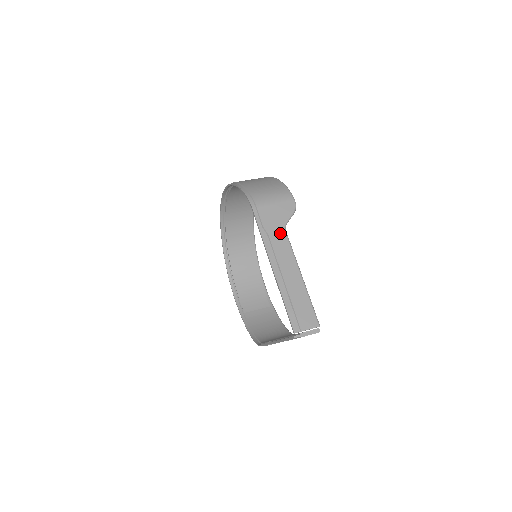
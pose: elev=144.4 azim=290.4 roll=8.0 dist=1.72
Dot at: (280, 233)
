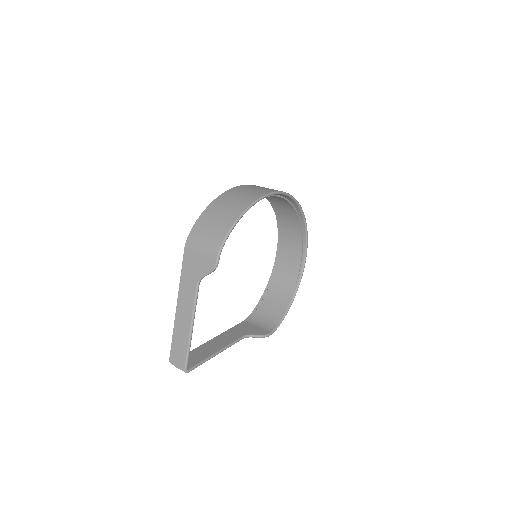
Dot at: (192, 284)
